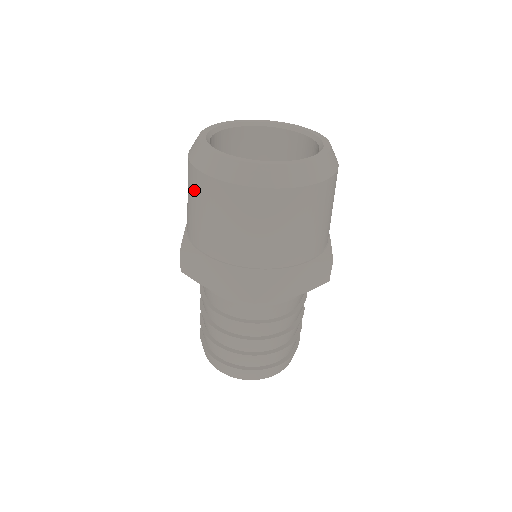
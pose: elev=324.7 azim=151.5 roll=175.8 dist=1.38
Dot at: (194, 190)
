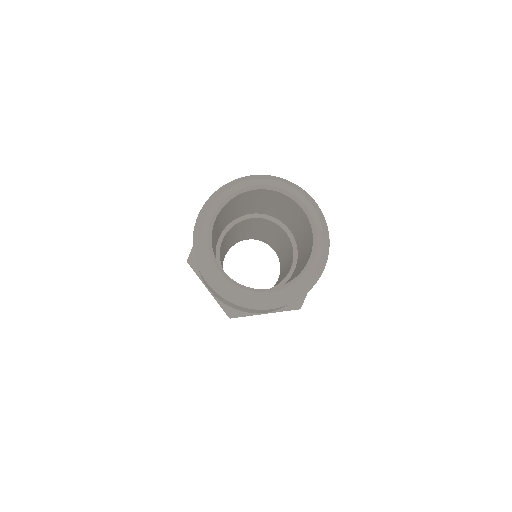
Dot at: occluded
